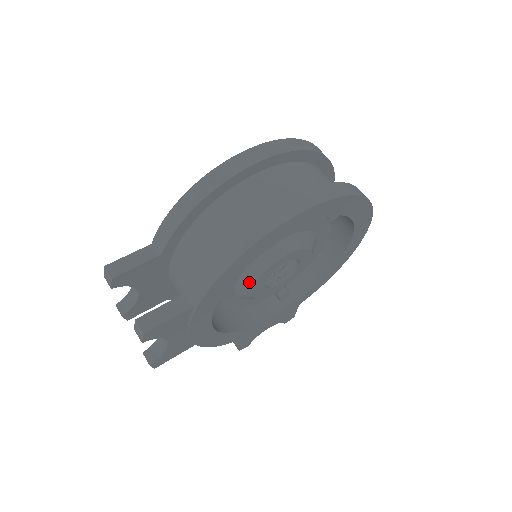
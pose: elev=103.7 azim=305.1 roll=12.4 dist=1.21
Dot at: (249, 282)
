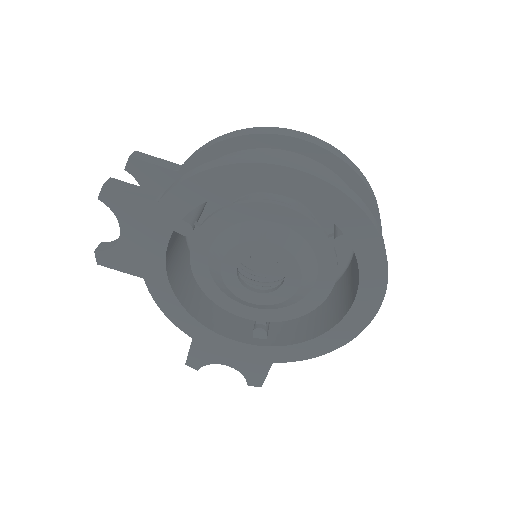
Dot at: (224, 247)
